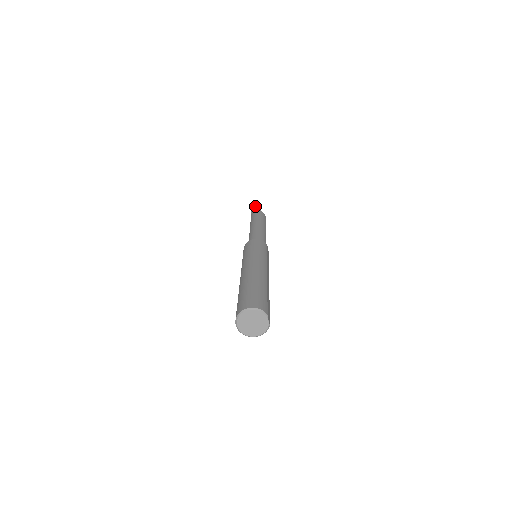
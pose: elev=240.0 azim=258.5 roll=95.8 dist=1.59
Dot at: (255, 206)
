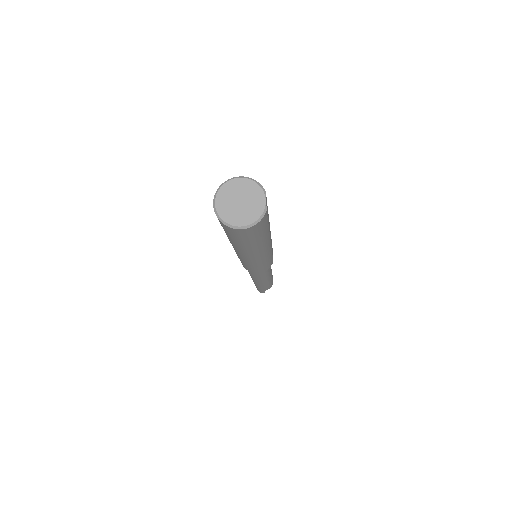
Dot at: occluded
